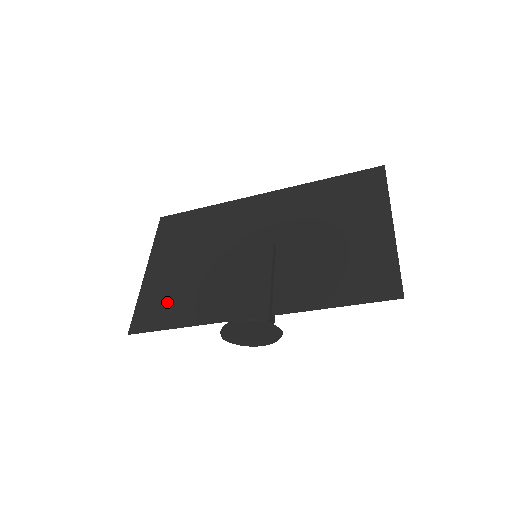
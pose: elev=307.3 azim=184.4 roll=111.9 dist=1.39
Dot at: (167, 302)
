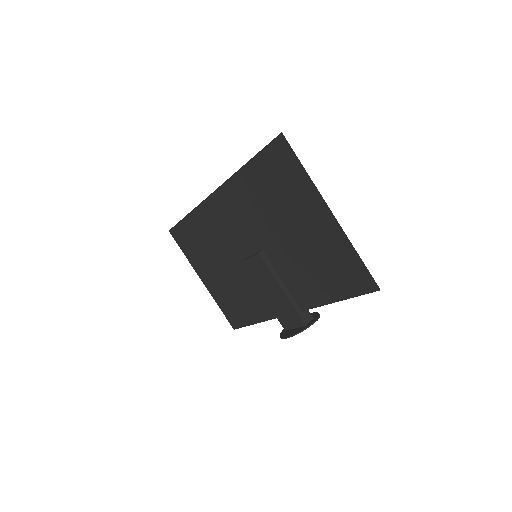
Dot at: (234, 305)
